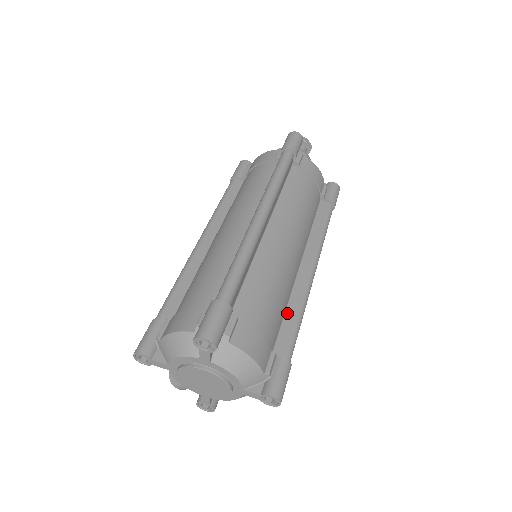
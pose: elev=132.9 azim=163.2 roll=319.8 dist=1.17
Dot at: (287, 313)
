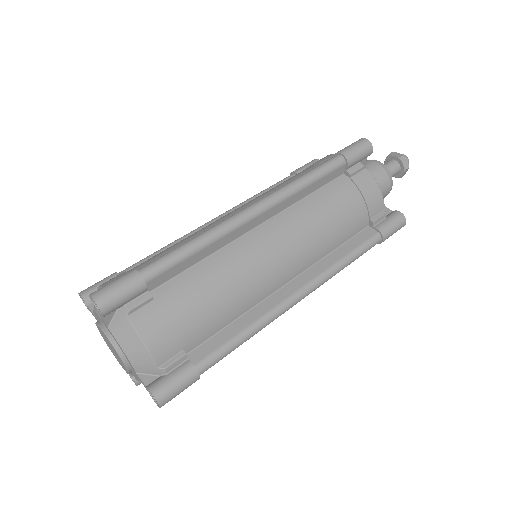
Dot at: (235, 323)
